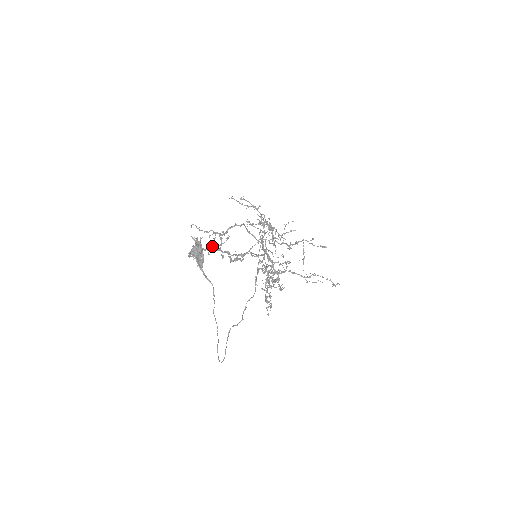
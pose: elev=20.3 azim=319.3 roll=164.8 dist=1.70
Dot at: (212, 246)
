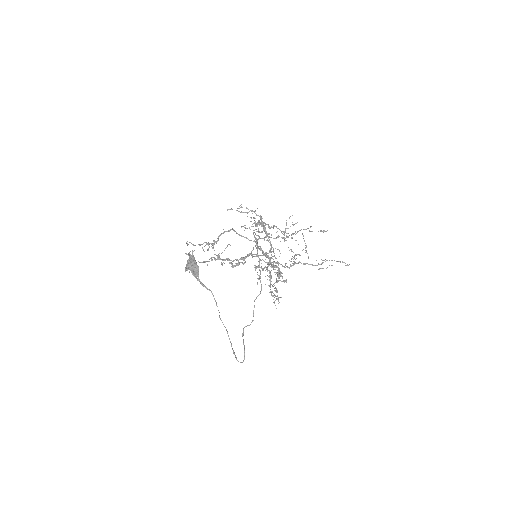
Dot at: (212, 257)
